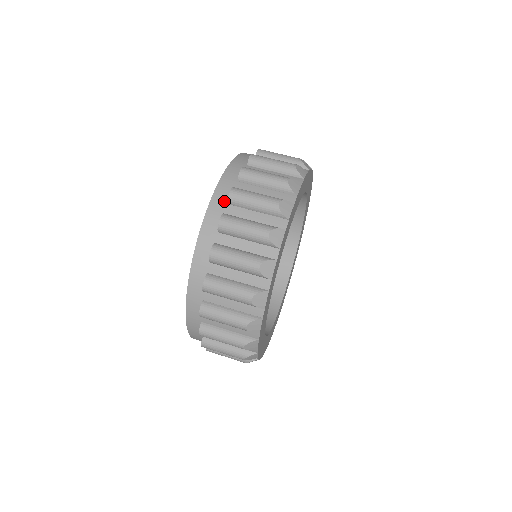
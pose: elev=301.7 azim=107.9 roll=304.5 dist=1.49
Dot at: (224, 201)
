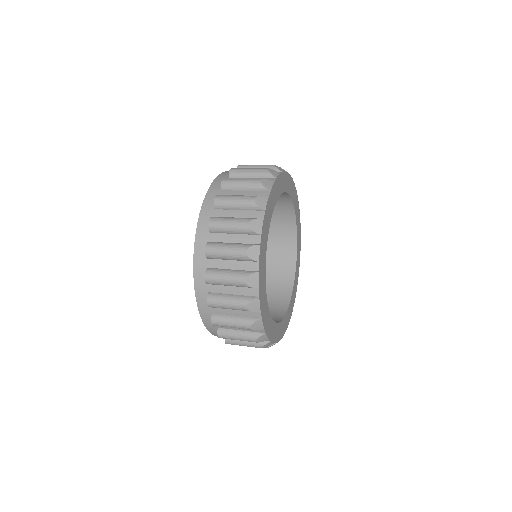
Dot at: (218, 189)
